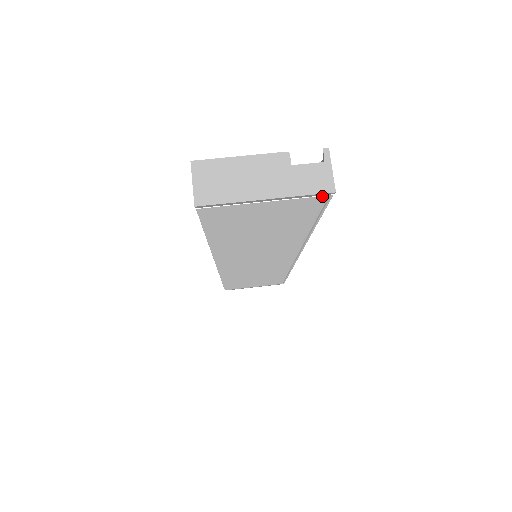
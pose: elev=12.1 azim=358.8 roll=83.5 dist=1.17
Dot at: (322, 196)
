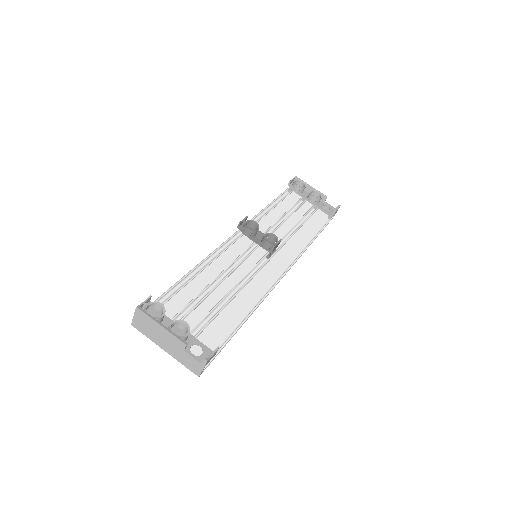
Dot at: occluded
